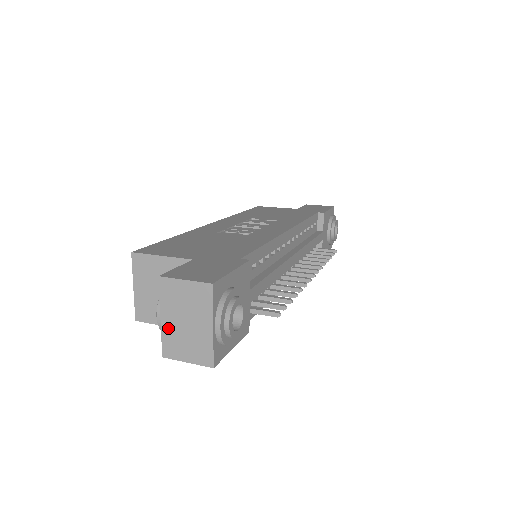
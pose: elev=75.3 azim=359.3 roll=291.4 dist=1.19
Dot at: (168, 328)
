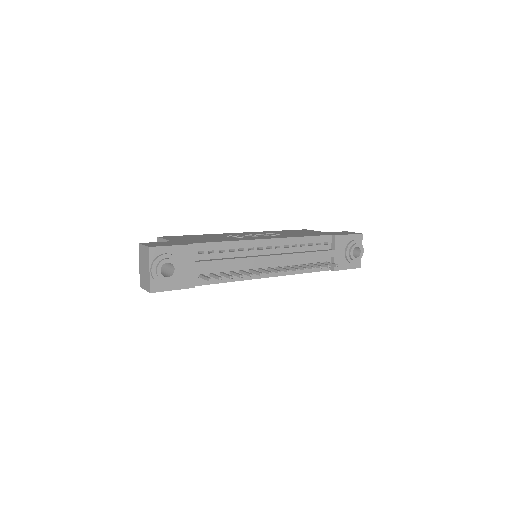
Dot at: (141, 271)
